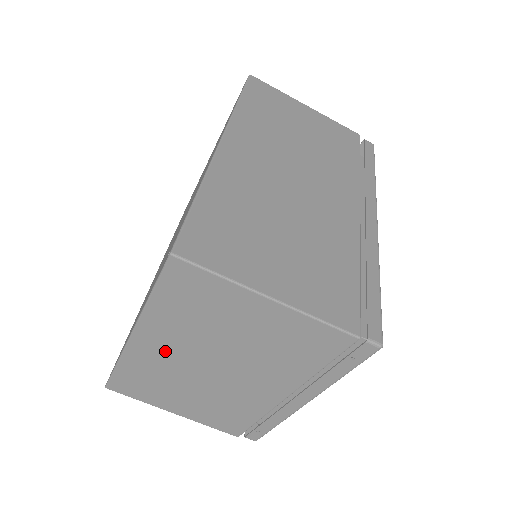
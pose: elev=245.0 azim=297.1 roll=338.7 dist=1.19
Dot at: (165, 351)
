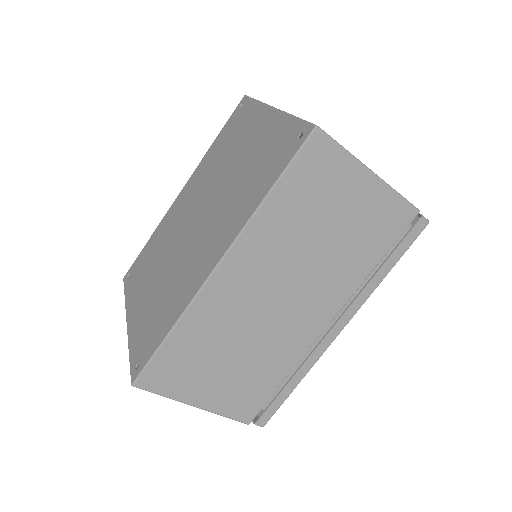
Dot at: occluded
